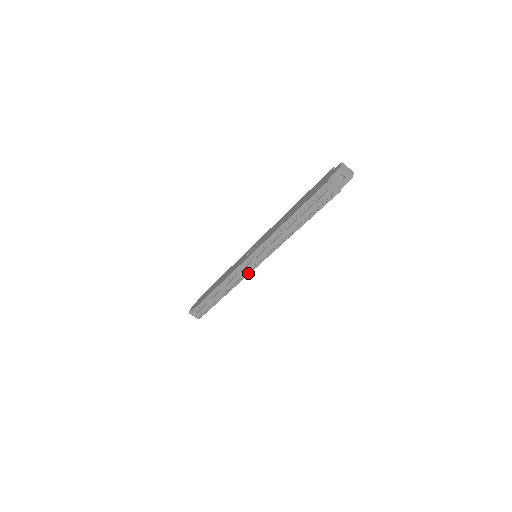
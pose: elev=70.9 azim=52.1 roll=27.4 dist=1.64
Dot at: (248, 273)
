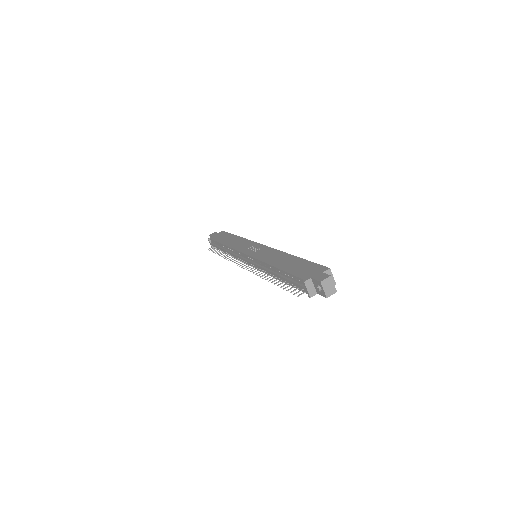
Dot at: occluded
